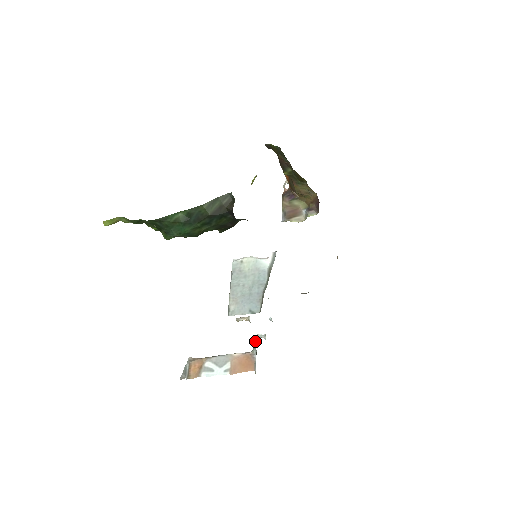
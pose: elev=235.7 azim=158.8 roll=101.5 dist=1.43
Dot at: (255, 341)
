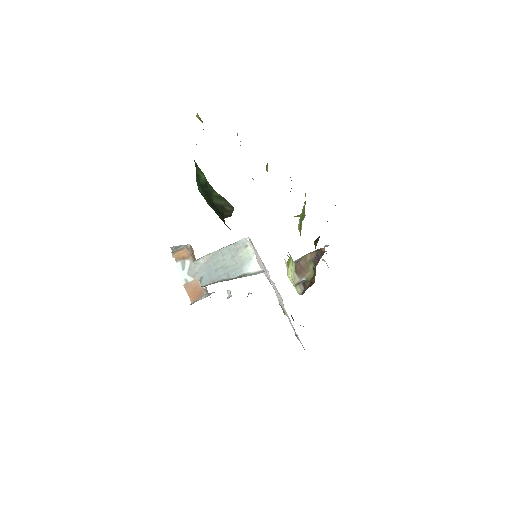
Dot at: occluded
